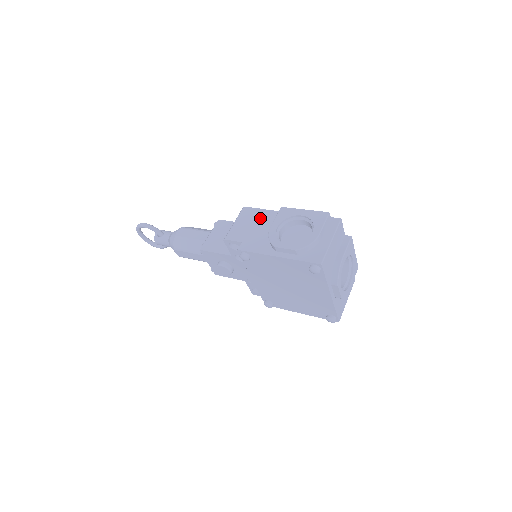
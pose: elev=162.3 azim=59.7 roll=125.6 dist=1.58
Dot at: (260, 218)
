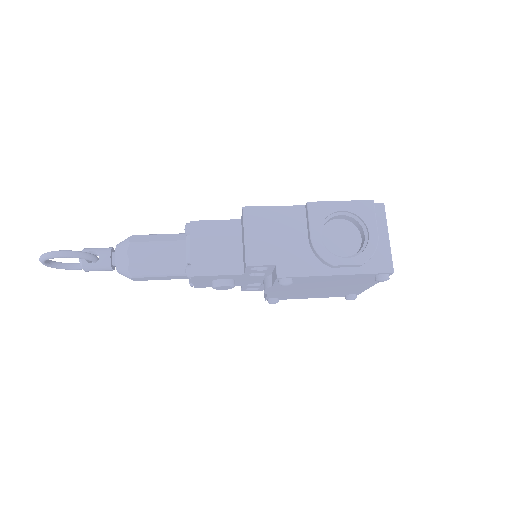
Dot at: (281, 221)
